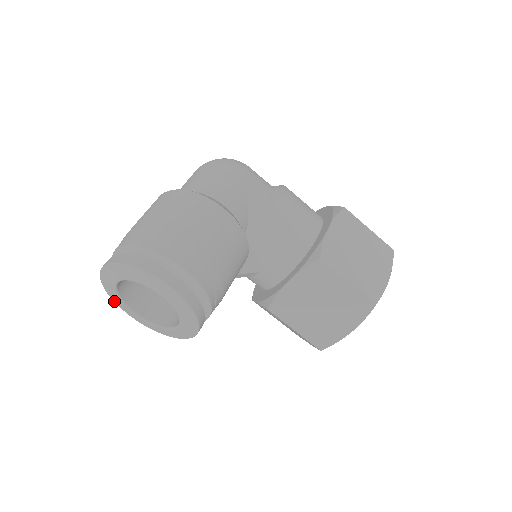
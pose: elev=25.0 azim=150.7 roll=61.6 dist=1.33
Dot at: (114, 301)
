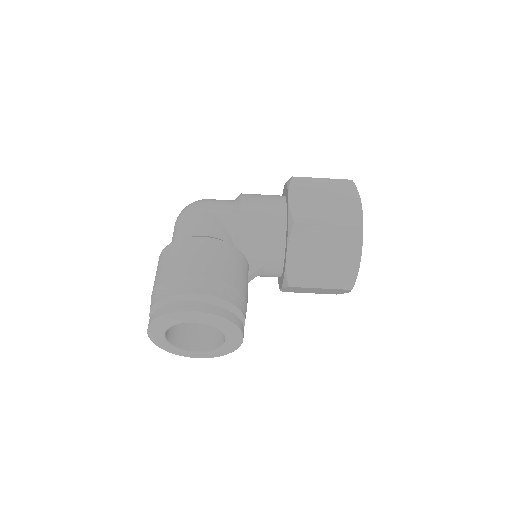
Dot at: (176, 354)
